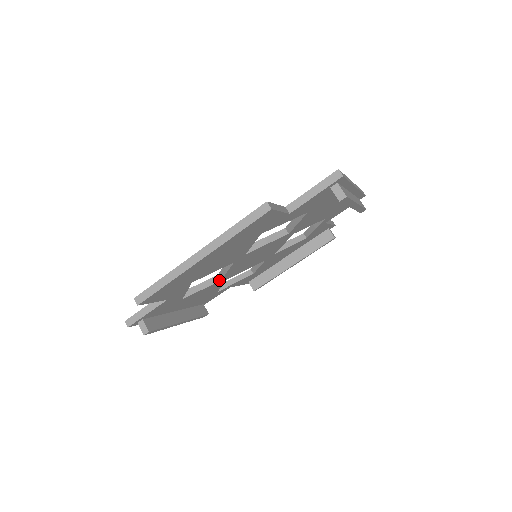
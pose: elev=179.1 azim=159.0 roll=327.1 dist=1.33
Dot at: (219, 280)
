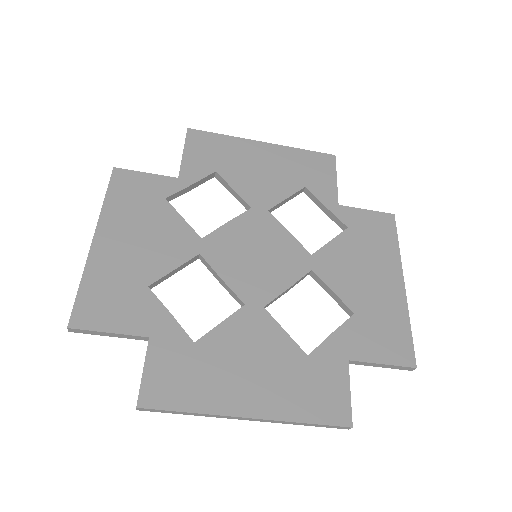
Dot at: occluded
